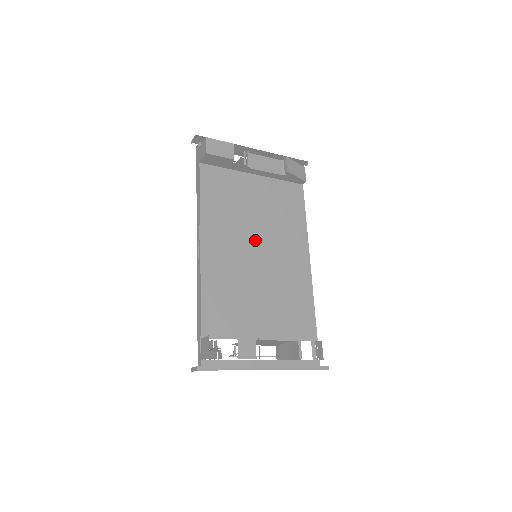
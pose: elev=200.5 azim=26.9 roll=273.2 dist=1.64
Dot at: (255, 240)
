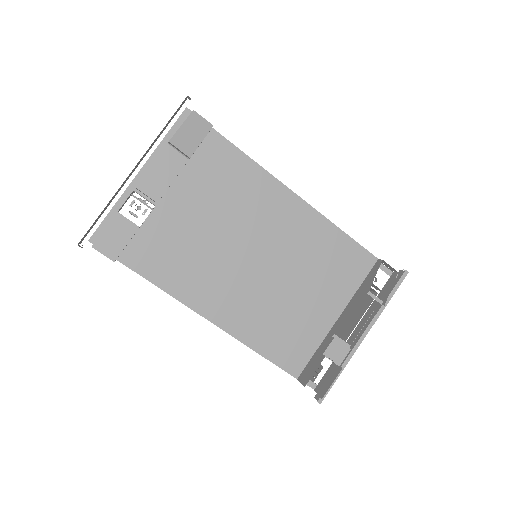
Dot at: (242, 254)
